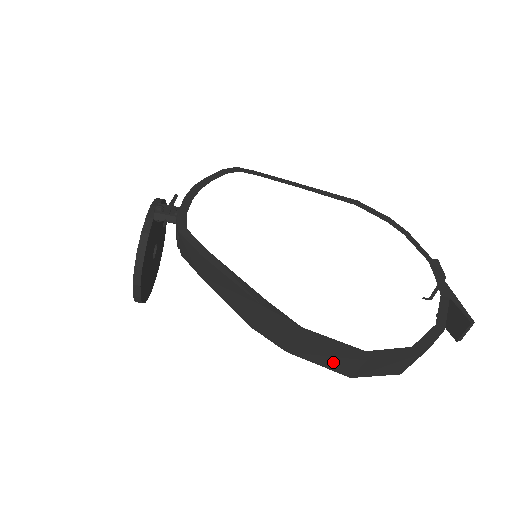
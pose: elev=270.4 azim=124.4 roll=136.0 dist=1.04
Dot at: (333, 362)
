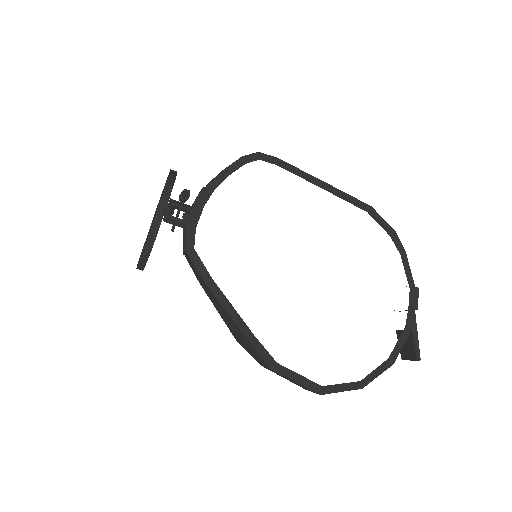
Dot at: (295, 383)
